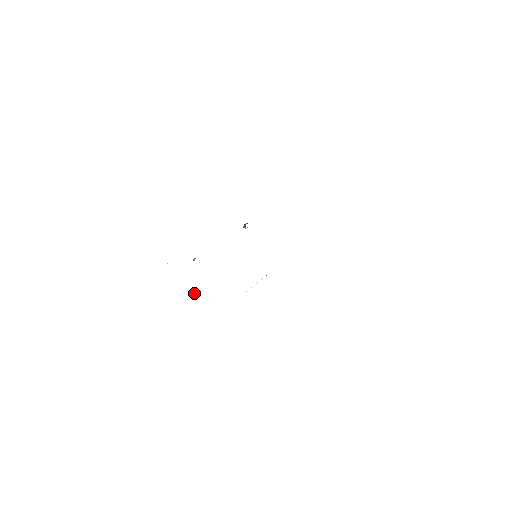
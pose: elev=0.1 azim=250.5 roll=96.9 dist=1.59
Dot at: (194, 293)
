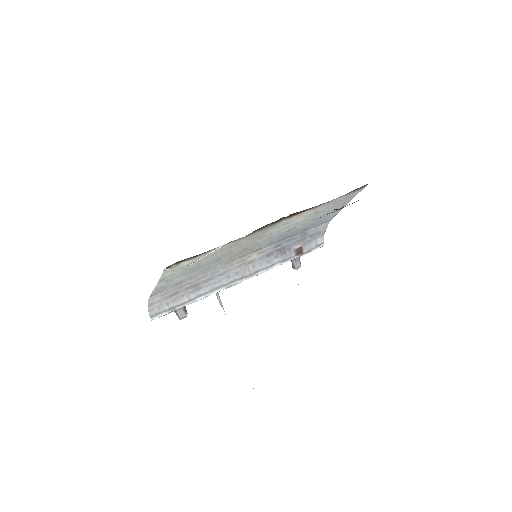
Dot at: (178, 313)
